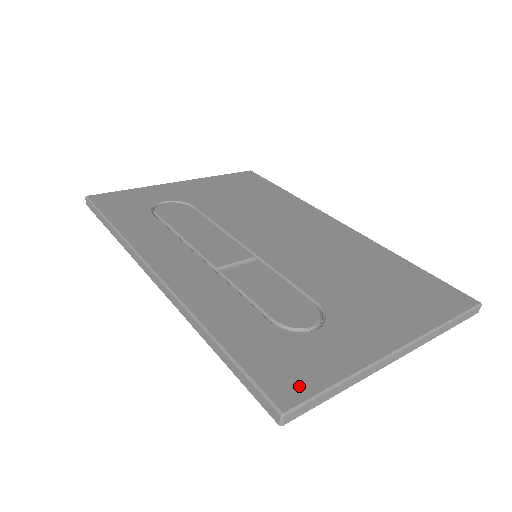
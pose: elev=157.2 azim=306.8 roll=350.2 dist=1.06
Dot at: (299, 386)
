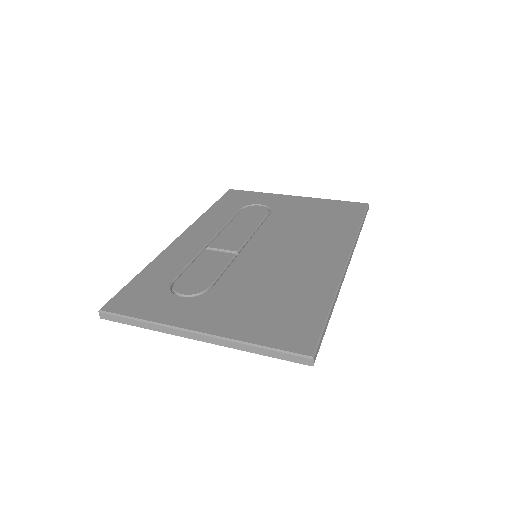
Dot at: (123, 307)
